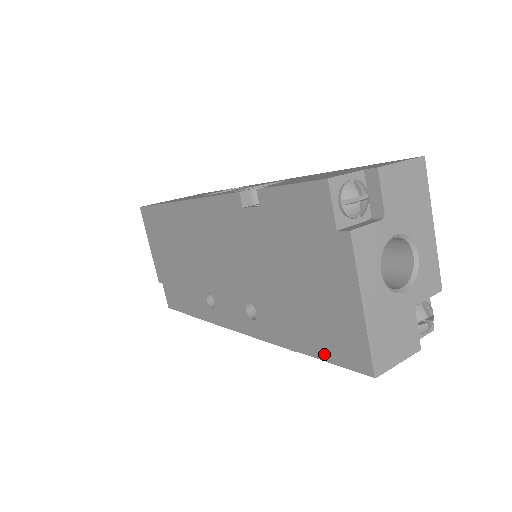
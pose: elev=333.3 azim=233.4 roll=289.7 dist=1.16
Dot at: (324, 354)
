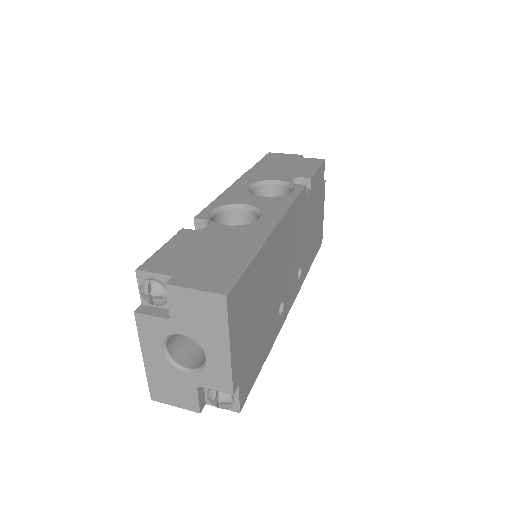
Dot at: occluded
